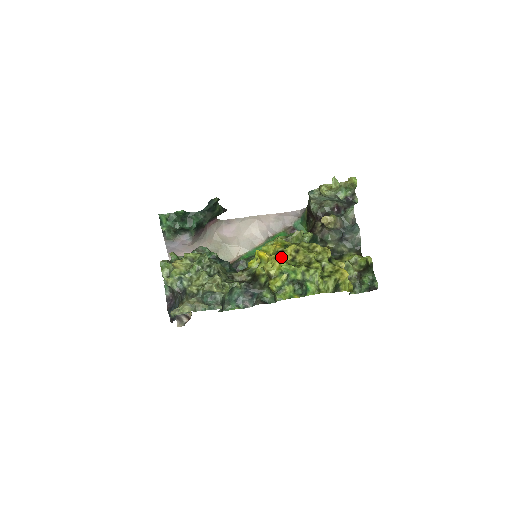
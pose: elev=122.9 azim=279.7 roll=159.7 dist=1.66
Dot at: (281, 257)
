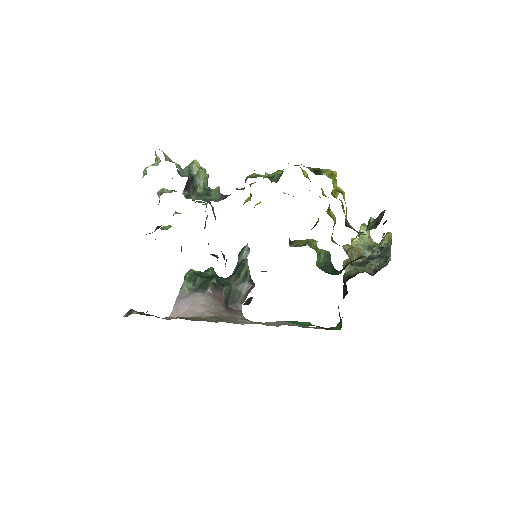
Dot at: occluded
